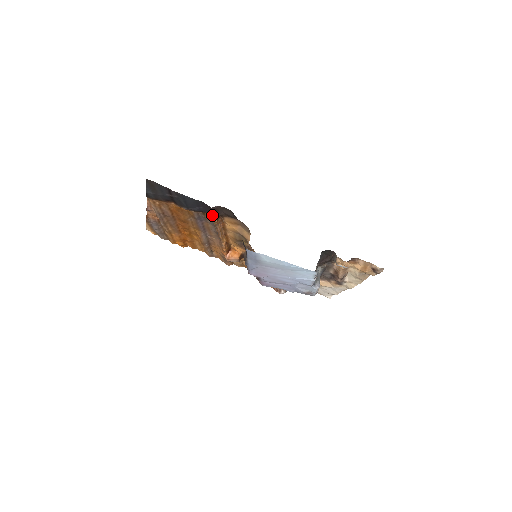
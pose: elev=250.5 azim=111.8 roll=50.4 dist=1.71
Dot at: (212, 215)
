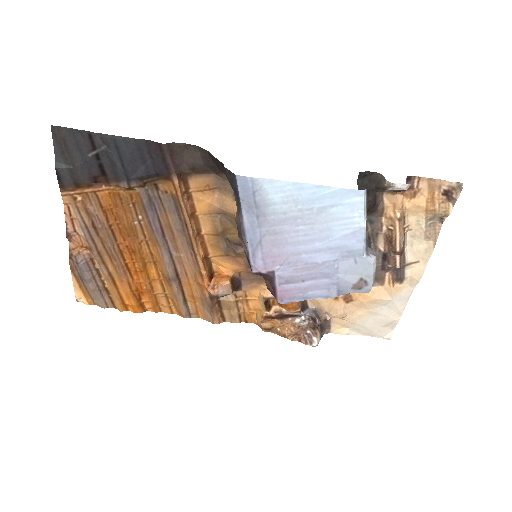
Dot at: (168, 173)
